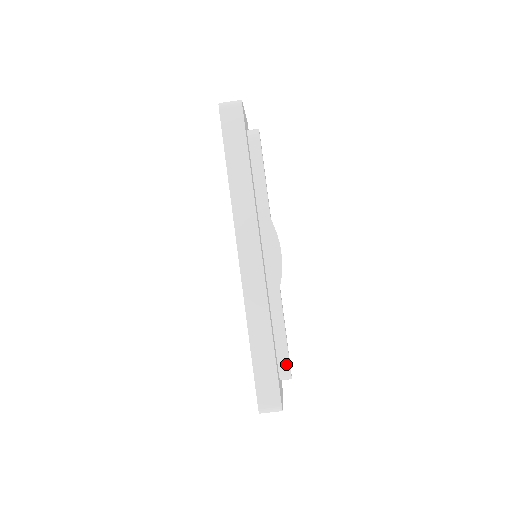
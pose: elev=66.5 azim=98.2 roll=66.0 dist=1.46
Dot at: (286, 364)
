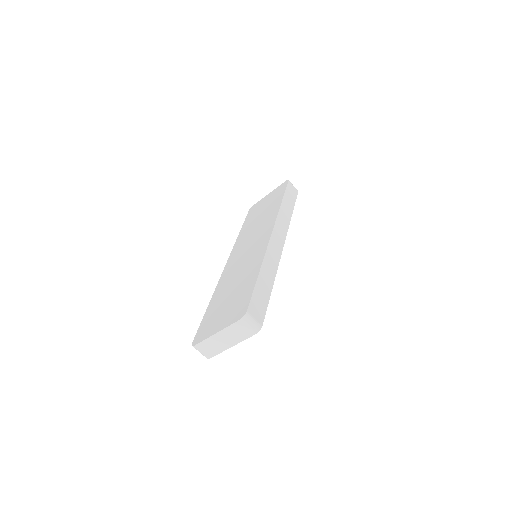
Dot at: occluded
